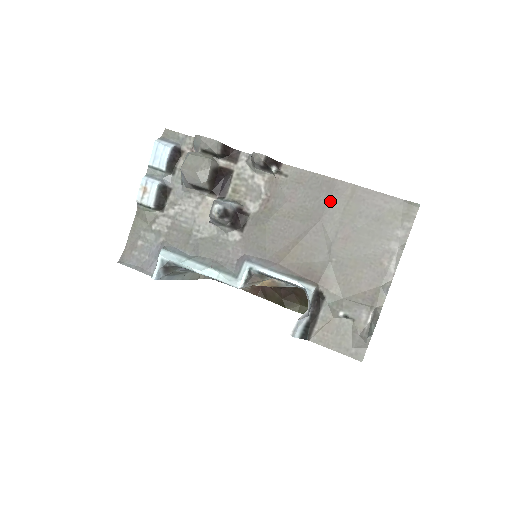
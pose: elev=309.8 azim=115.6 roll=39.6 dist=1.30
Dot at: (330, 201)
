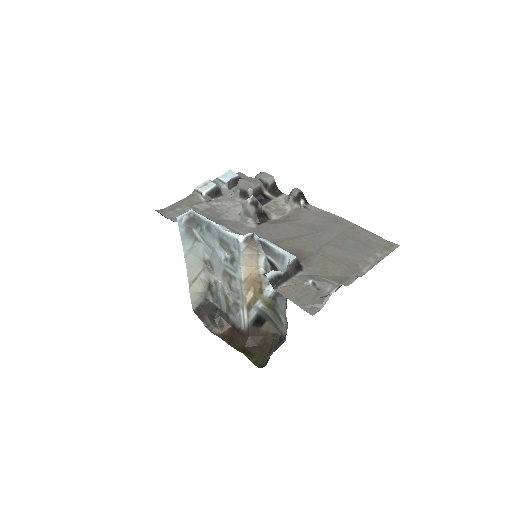
Dot at: (334, 226)
